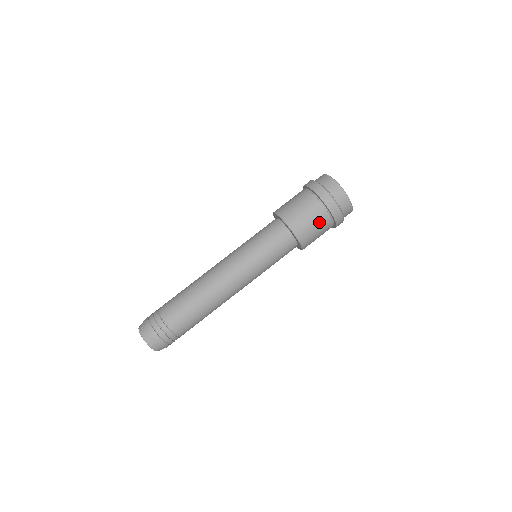
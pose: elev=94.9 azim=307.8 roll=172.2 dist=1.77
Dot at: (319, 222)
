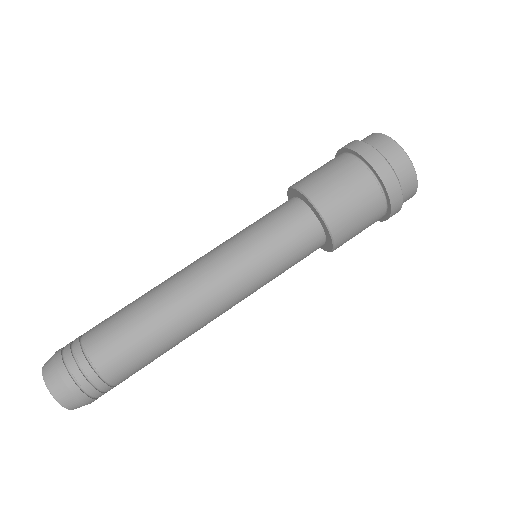
Dot at: (343, 172)
